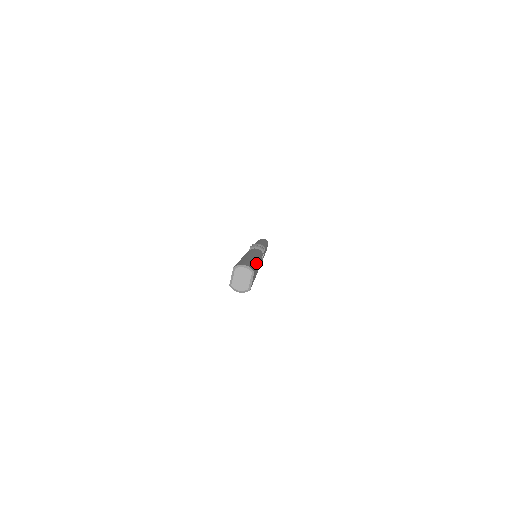
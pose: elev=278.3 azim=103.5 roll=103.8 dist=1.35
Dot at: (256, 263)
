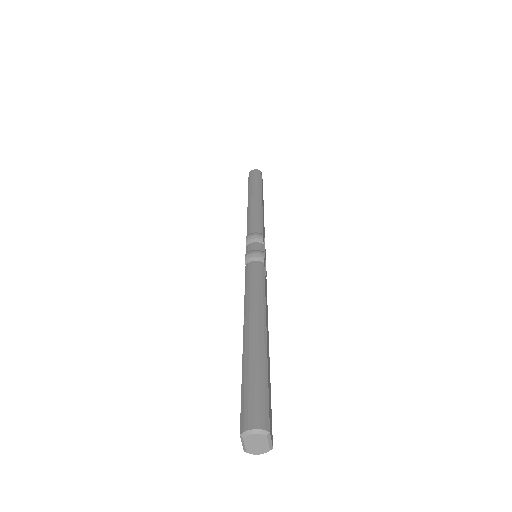
Dot at: (264, 365)
